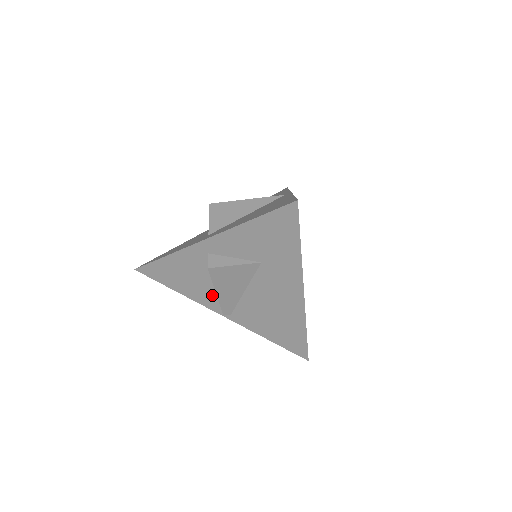
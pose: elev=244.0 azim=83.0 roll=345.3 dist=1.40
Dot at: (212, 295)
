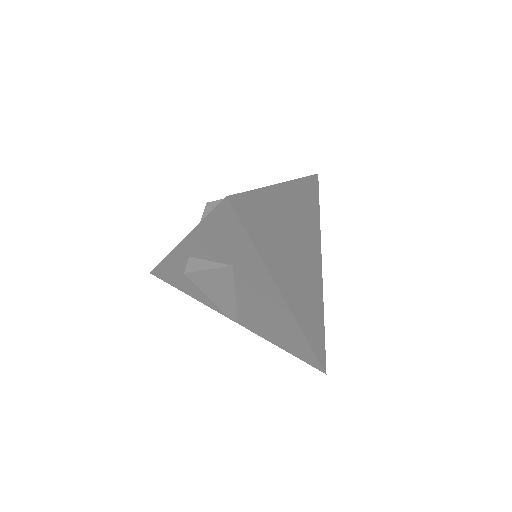
Dot at: occluded
